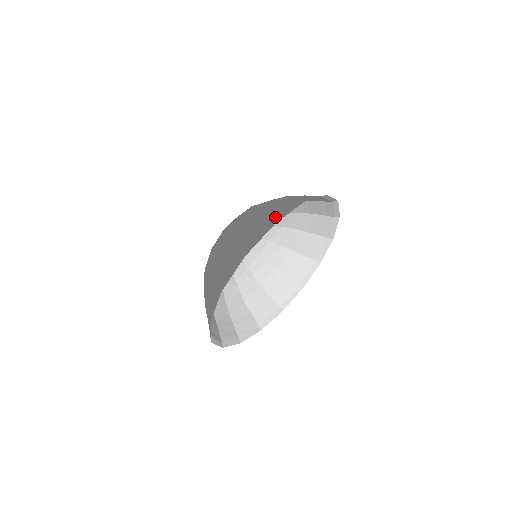
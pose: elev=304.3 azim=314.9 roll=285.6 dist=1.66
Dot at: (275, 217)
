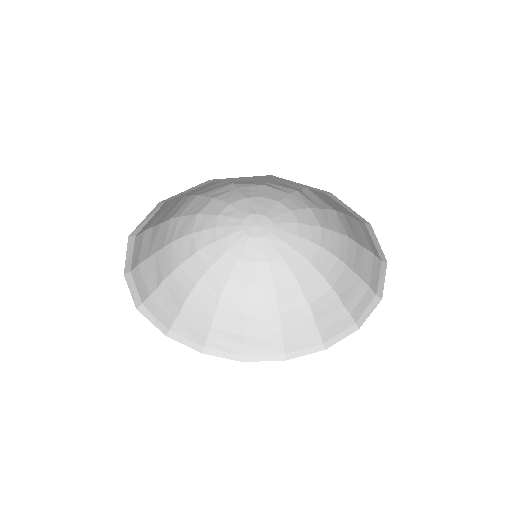
Dot at: occluded
